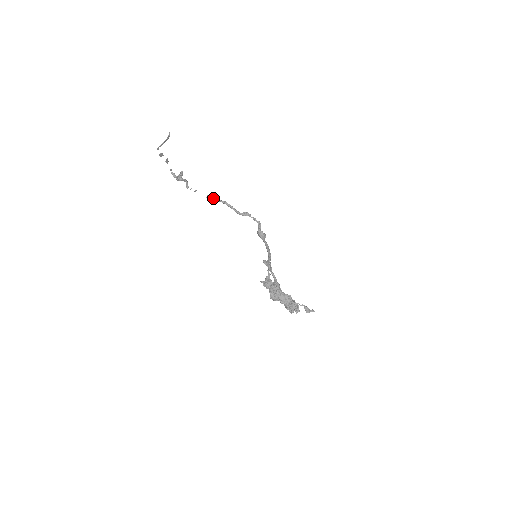
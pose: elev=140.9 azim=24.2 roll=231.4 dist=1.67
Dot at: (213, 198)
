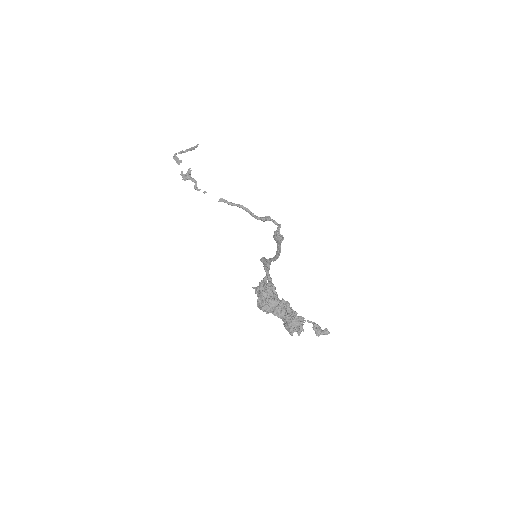
Dot at: (227, 201)
